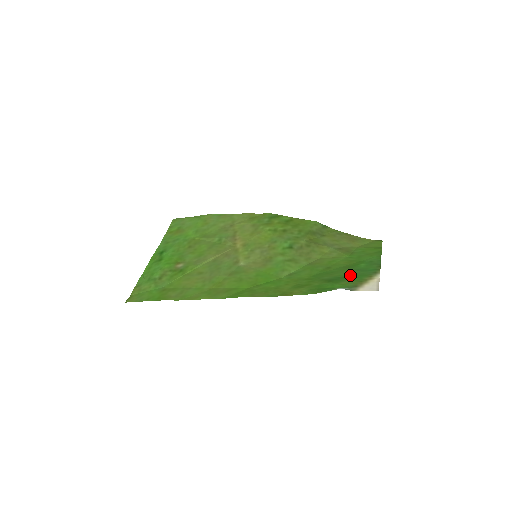
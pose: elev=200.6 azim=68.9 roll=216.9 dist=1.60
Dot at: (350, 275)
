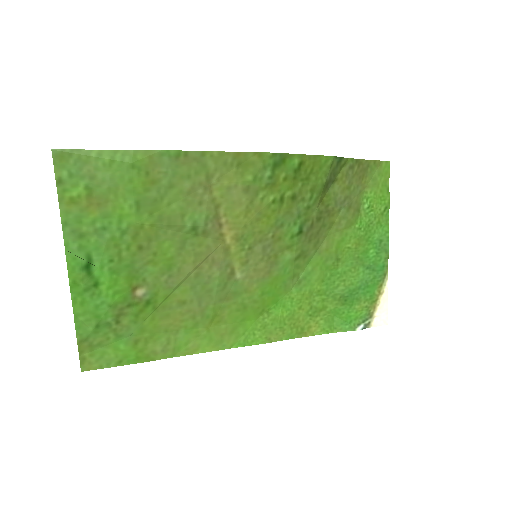
Dot at: (363, 286)
